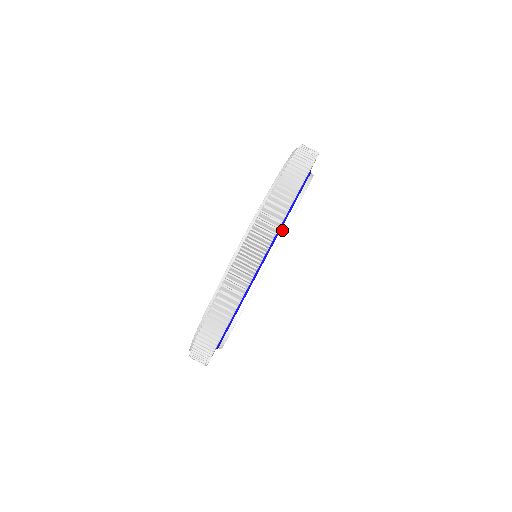
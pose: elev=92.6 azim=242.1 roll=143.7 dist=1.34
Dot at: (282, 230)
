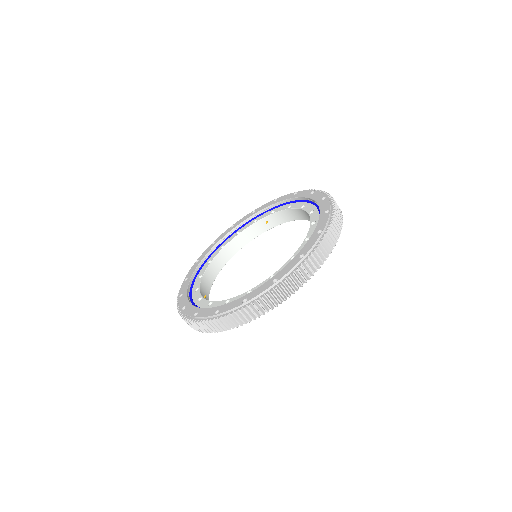
Dot at: occluded
